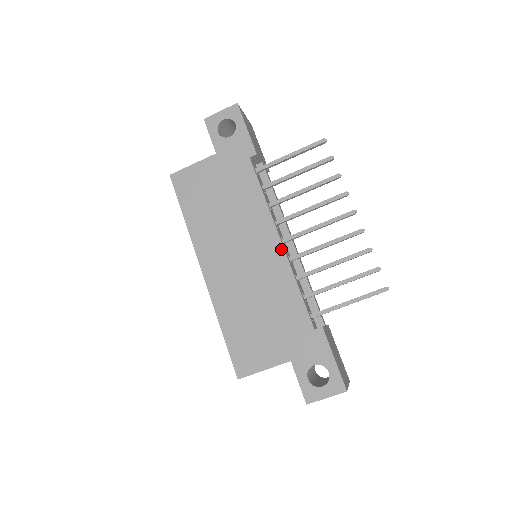
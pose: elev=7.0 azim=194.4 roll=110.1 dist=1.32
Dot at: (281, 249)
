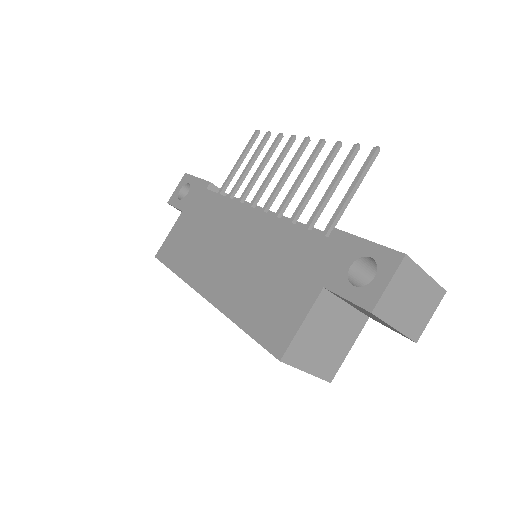
Dot at: (259, 214)
